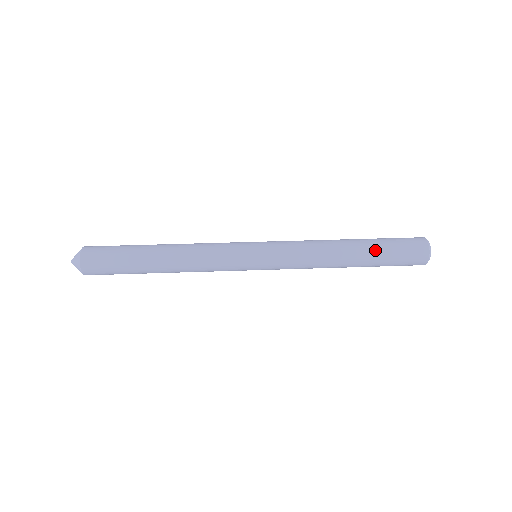
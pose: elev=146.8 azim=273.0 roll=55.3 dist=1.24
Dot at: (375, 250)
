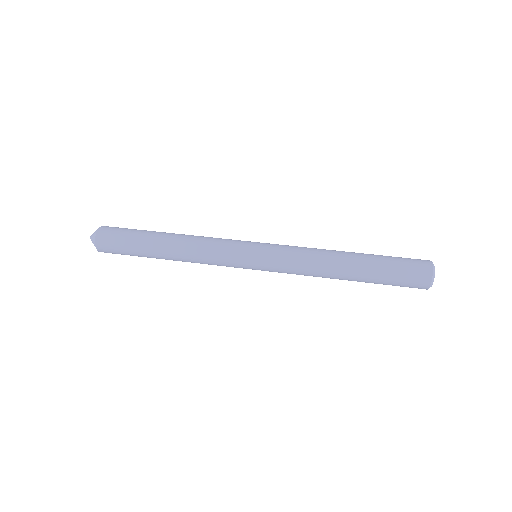
Dot at: (374, 256)
